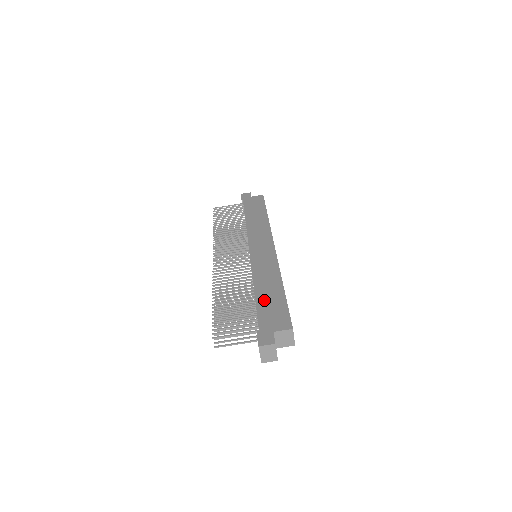
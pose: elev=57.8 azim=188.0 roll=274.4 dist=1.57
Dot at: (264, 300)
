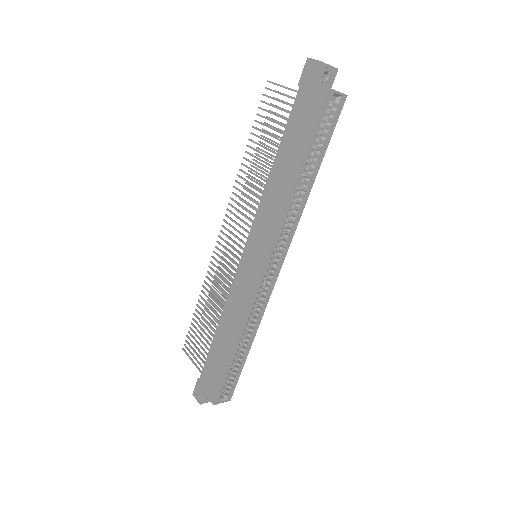
Dot at: (215, 351)
